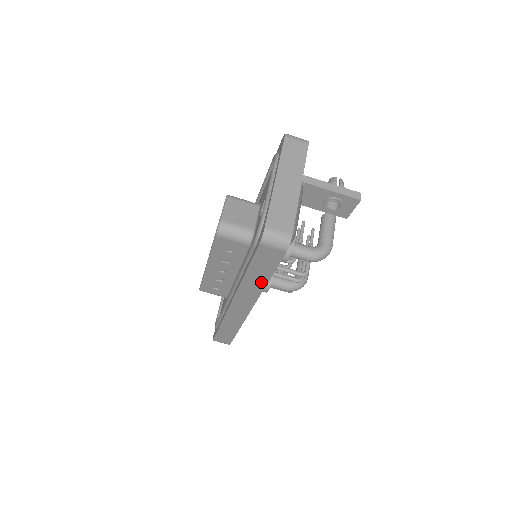
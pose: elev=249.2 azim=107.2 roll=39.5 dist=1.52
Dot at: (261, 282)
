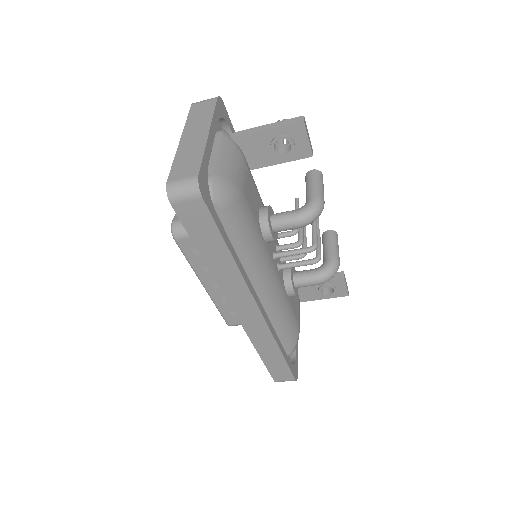
Dot at: (227, 261)
